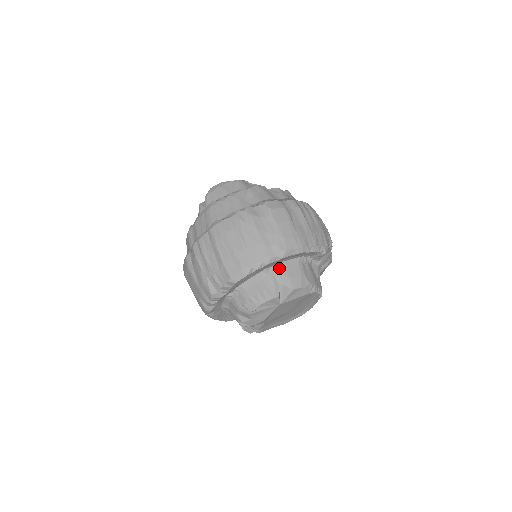
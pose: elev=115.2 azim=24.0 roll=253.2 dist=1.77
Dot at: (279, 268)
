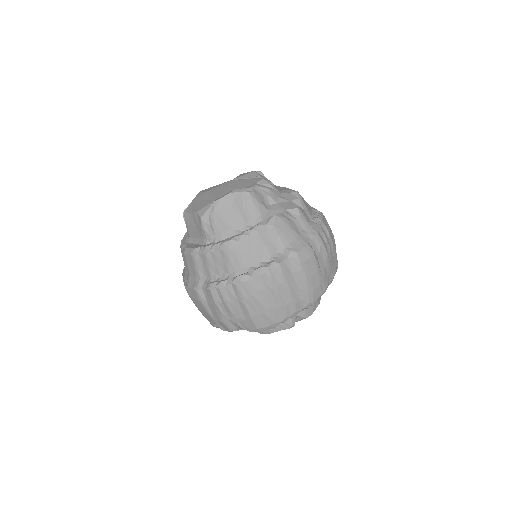
Dot at: occluded
